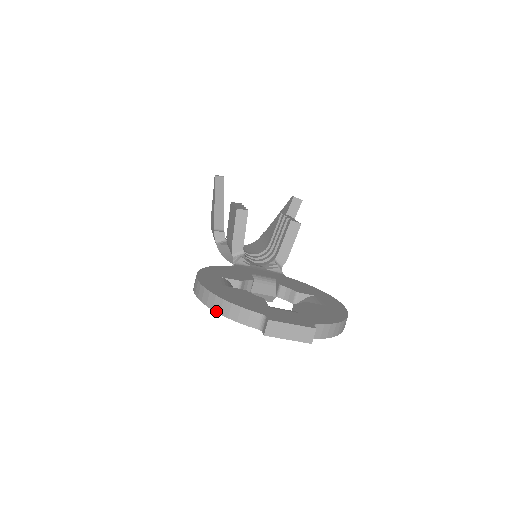
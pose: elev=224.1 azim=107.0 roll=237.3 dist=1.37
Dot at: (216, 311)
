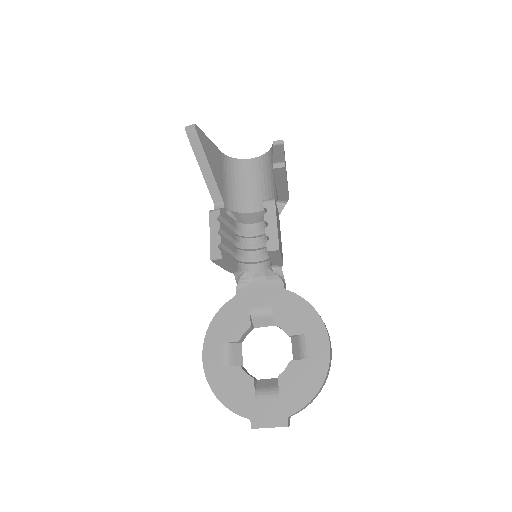
Dot at: occluded
